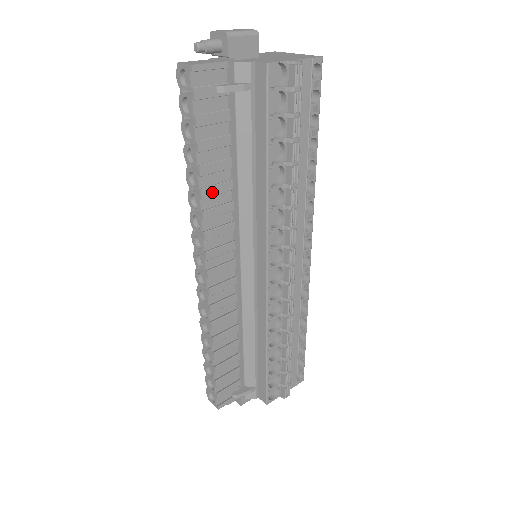
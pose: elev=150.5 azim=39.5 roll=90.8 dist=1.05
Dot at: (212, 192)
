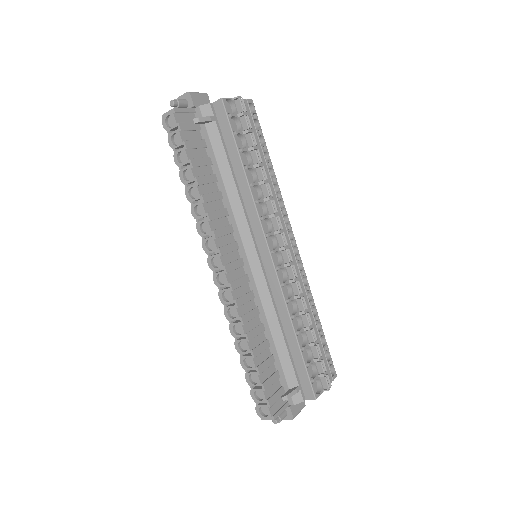
Dot at: (210, 198)
